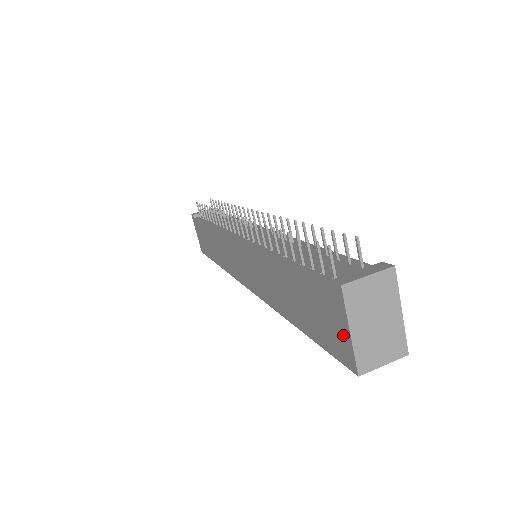
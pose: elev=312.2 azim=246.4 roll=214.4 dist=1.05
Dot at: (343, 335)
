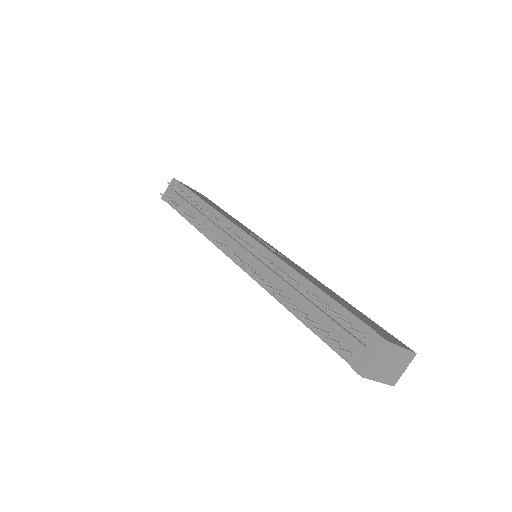
Dot at: occluded
